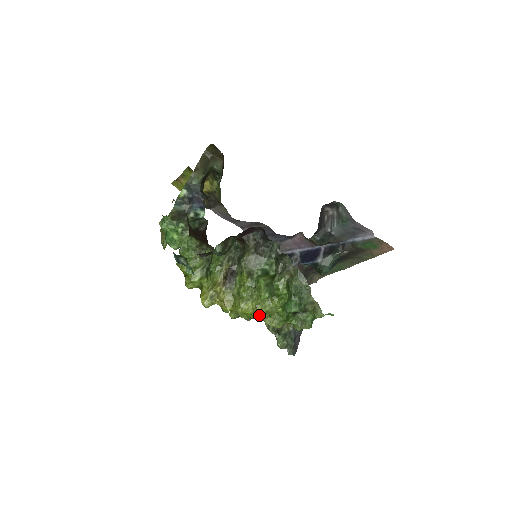
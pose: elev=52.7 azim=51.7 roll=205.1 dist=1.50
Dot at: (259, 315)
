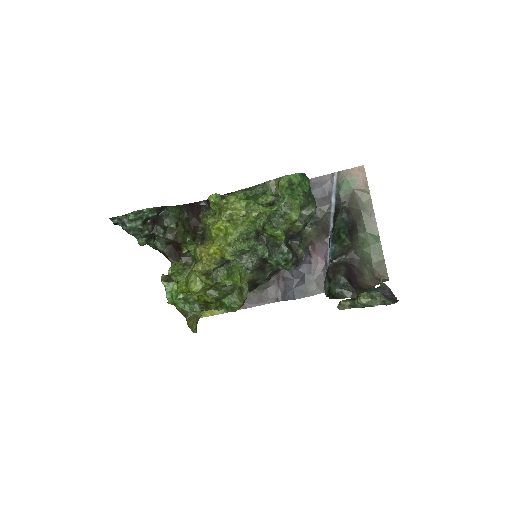
Dot at: (236, 225)
